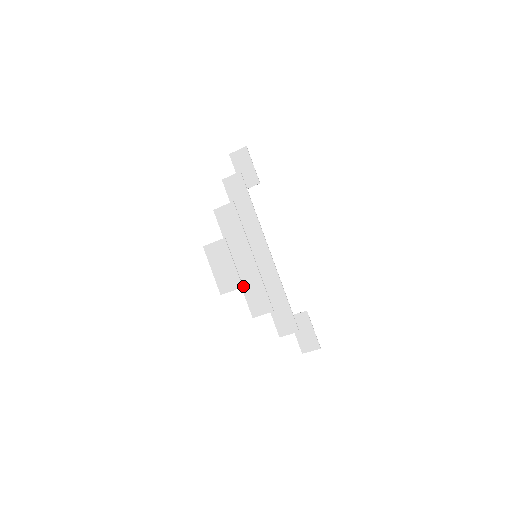
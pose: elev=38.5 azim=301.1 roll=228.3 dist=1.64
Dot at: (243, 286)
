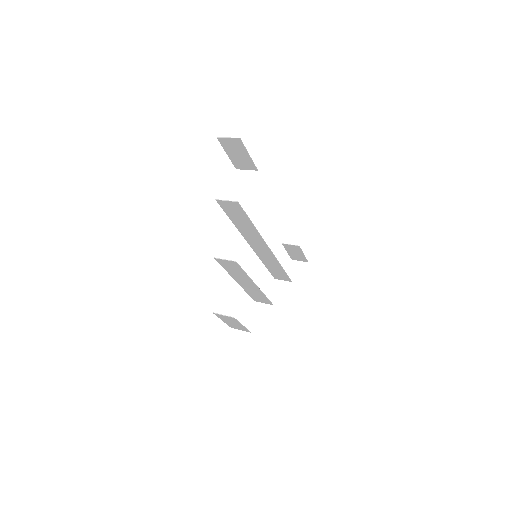
Dot at: (246, 291)
